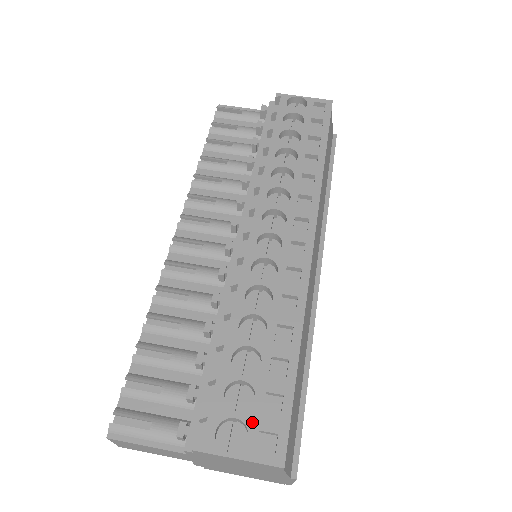
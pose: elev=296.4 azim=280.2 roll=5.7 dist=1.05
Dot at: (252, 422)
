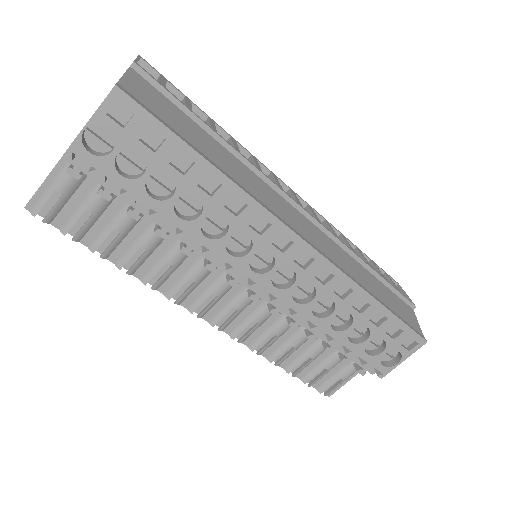
Dot at: (394, 347)
